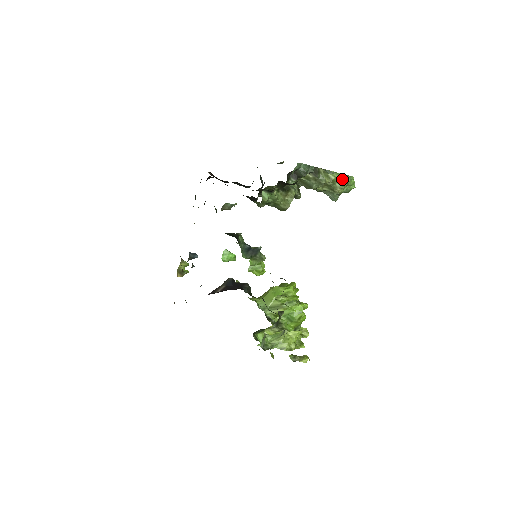
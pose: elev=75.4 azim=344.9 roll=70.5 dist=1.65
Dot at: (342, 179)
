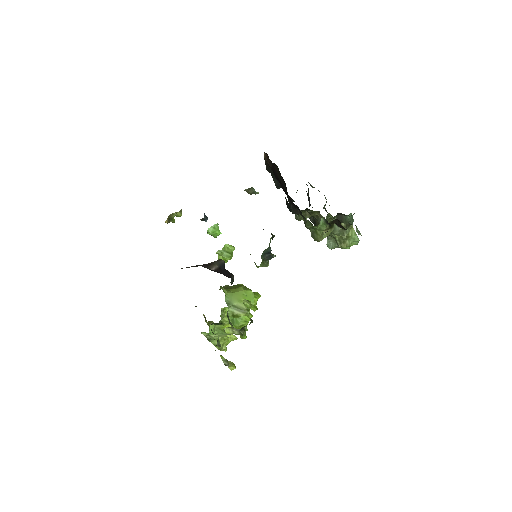
Dot at: (354, 240)
